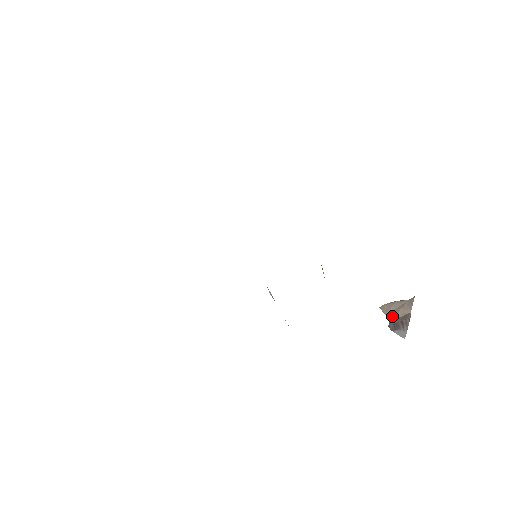
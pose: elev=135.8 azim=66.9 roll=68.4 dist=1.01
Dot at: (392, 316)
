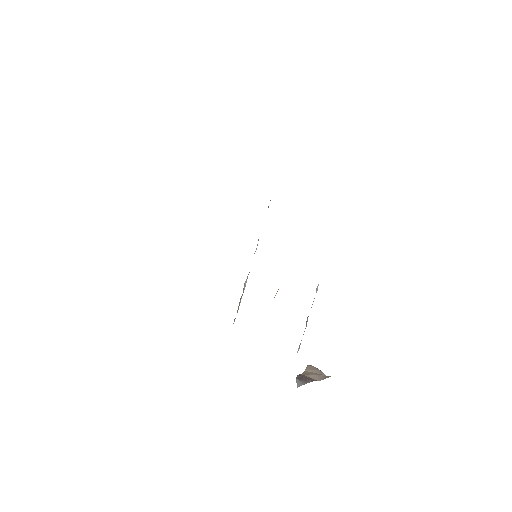
Dot at: (307, 373)
